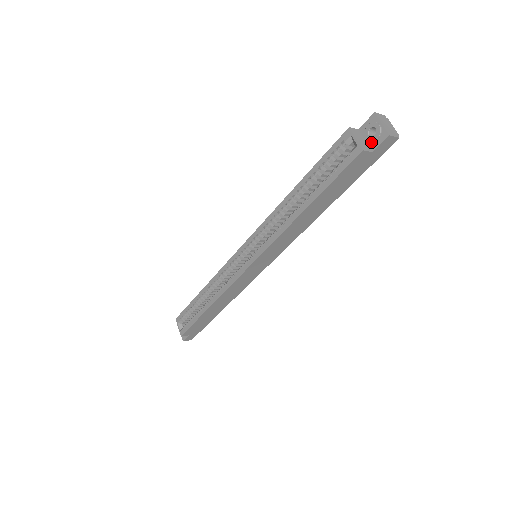
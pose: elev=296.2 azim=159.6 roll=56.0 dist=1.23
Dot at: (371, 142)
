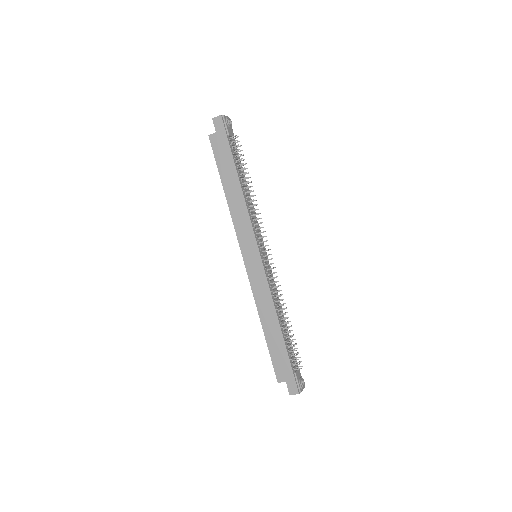
Dot at: occluded
